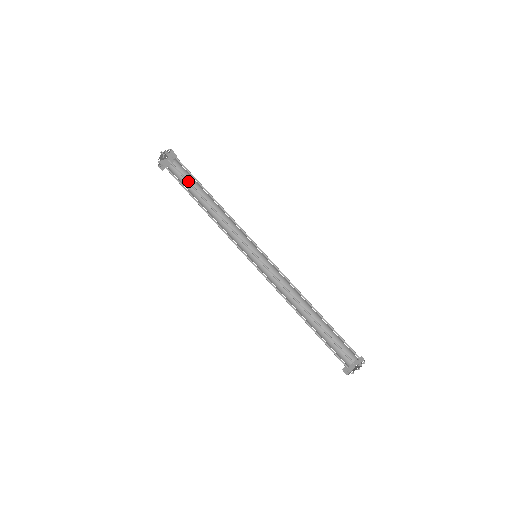
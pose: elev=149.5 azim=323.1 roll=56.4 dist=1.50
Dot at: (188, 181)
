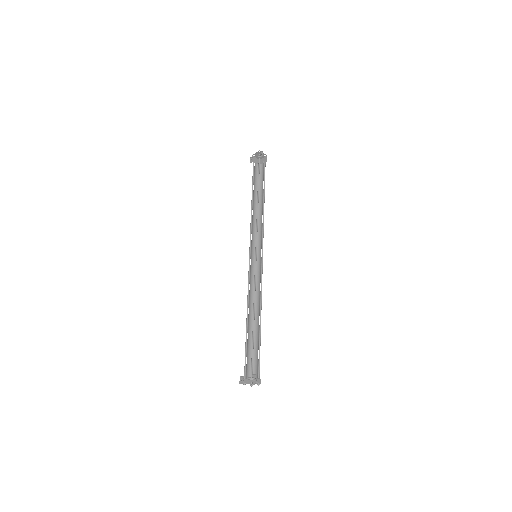
Dot at: occluded
